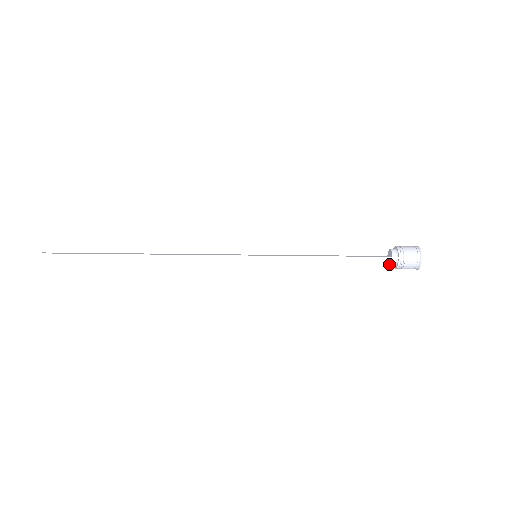
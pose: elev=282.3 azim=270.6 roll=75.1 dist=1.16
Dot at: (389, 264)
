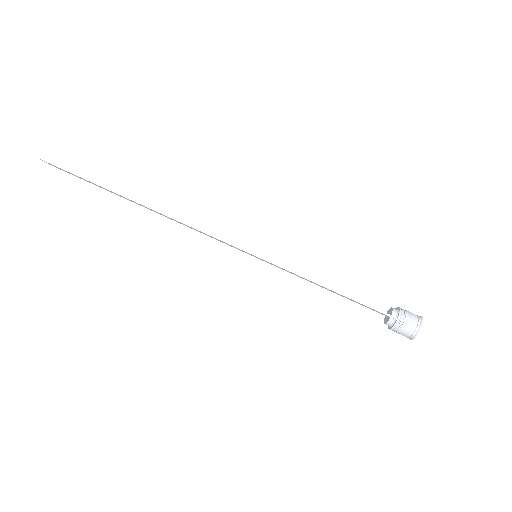
Dot at: (385, 322)
